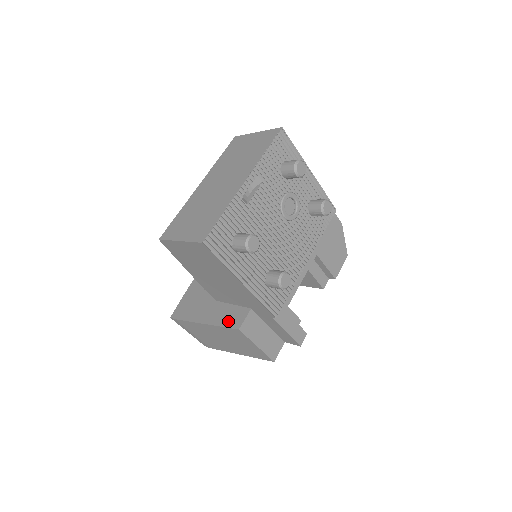
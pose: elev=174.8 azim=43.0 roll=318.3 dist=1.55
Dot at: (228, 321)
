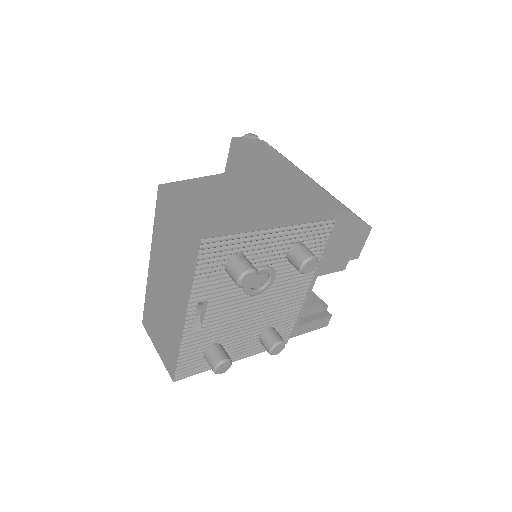
Dot at: occluded
